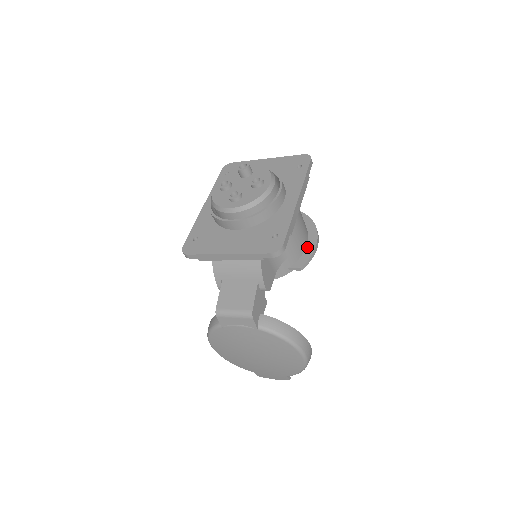
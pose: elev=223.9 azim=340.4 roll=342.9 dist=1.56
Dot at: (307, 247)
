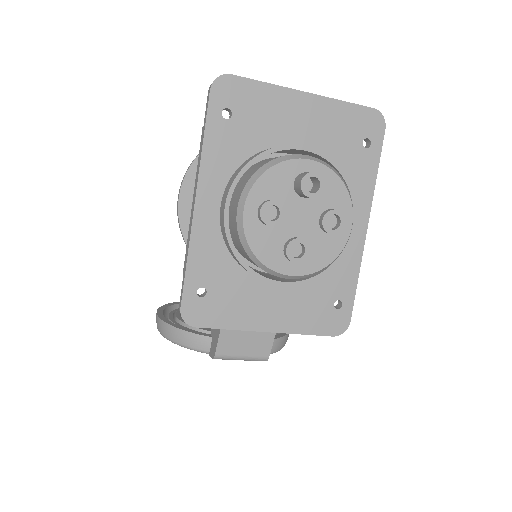
Dot at: occluded
